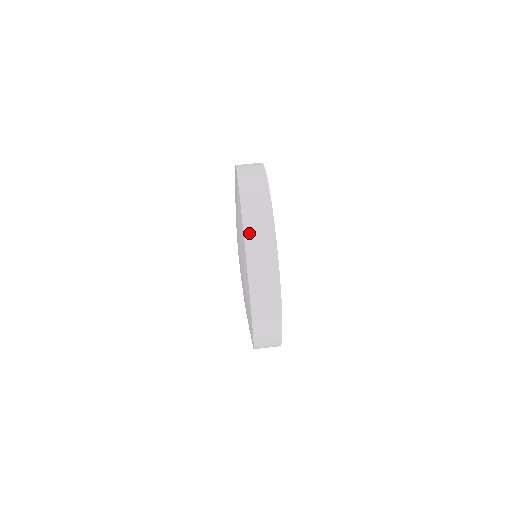
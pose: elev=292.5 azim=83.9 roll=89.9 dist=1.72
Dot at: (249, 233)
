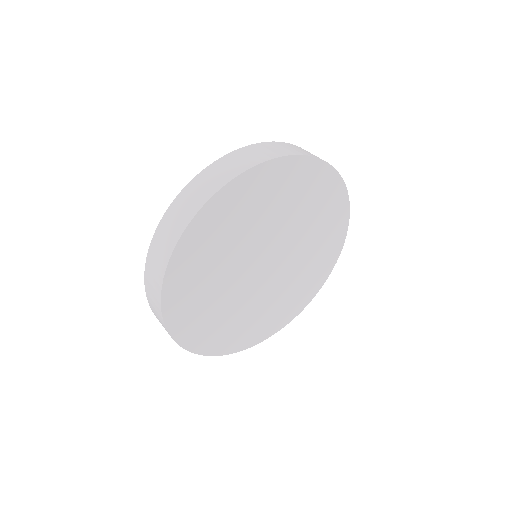
Dot at: (200, 178)
